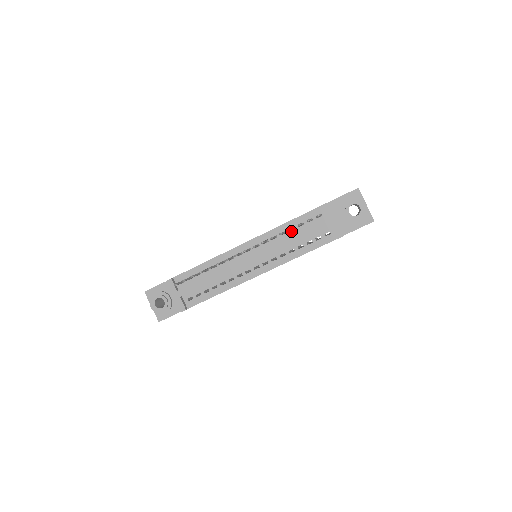
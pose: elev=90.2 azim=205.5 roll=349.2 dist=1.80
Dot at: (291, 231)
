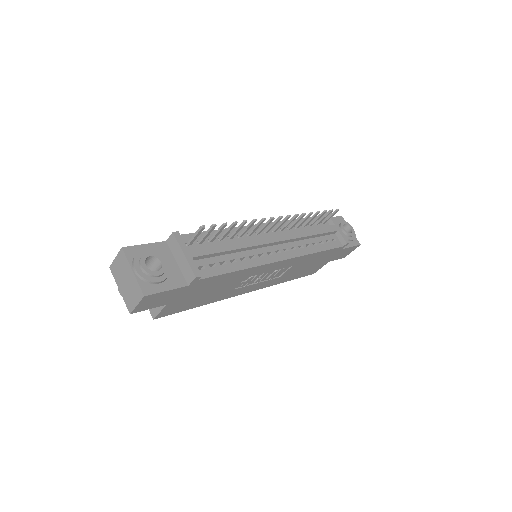
Dot at: (303, 227)
